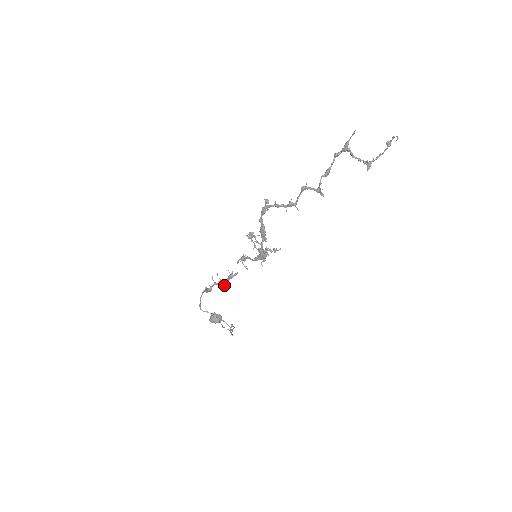
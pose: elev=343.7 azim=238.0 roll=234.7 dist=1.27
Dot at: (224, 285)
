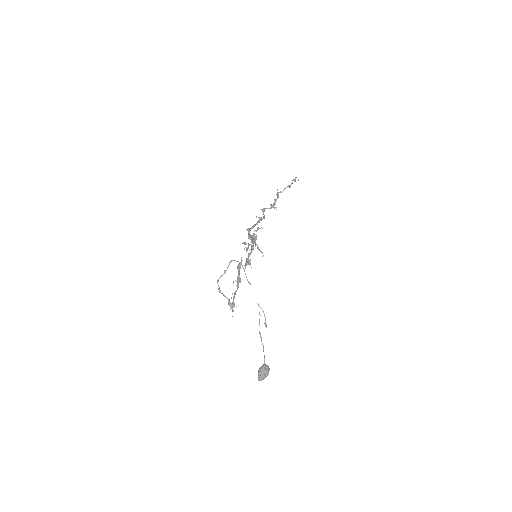
Dot at: (239, 280)
